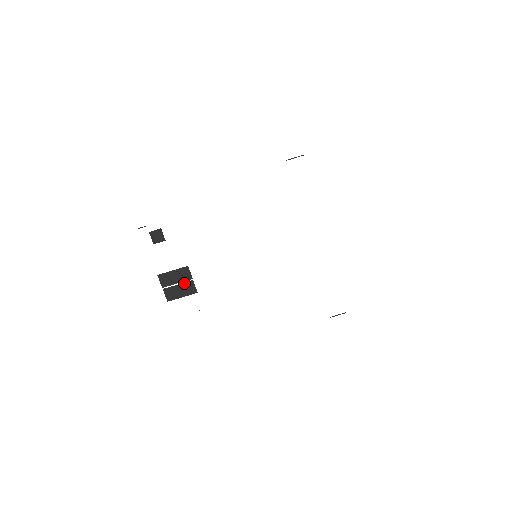
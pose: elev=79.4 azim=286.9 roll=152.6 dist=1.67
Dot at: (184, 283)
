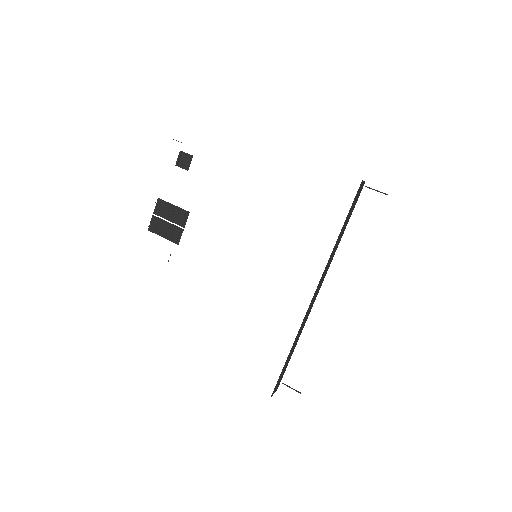
Dot at: (174, 225)
